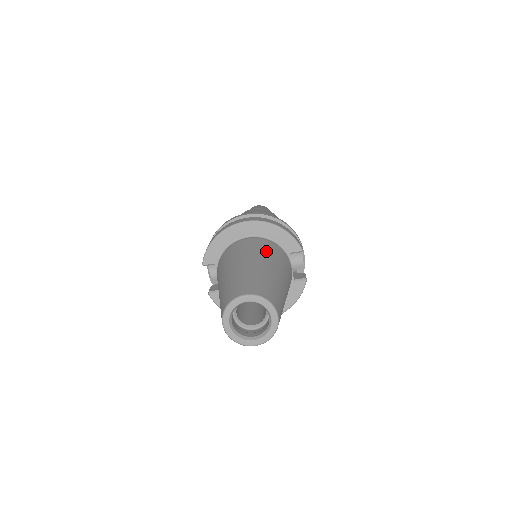
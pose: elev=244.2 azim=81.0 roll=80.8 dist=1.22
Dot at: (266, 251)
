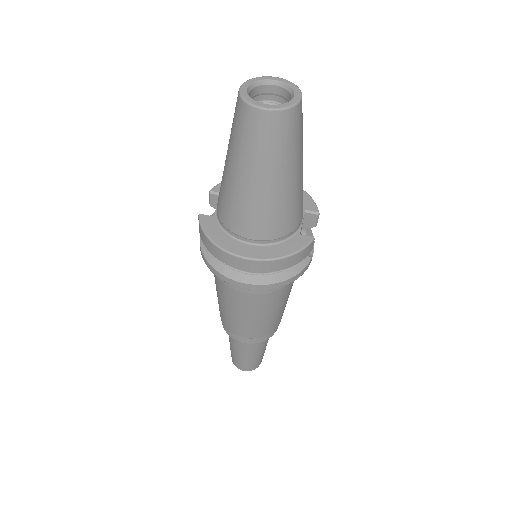
Dot at: occluded
